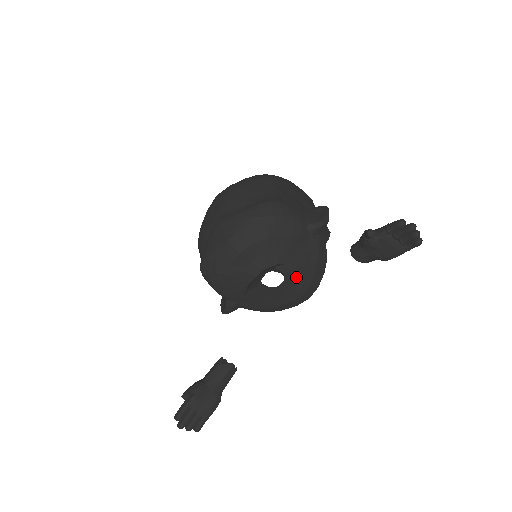
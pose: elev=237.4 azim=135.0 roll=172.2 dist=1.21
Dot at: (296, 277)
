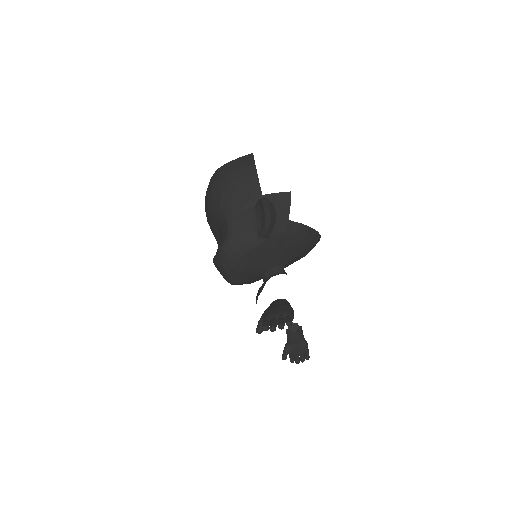
Dot at: (290, 255)
